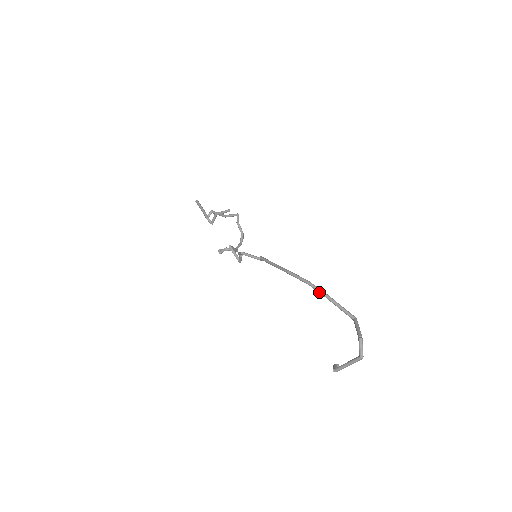
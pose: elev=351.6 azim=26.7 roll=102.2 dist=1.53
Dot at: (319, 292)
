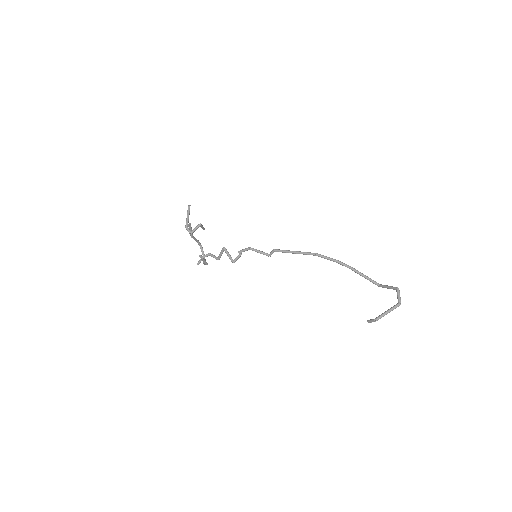
Dot at: (348, 267)
